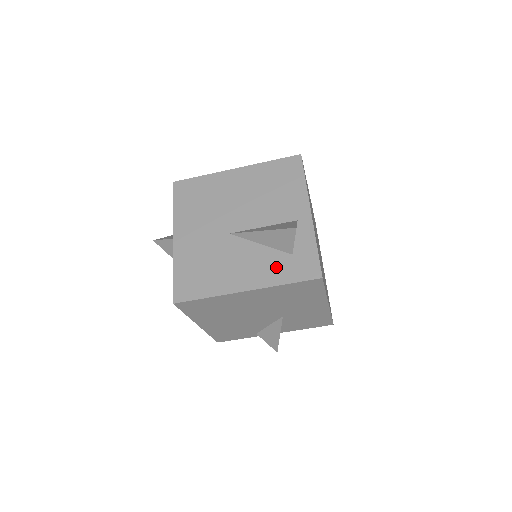
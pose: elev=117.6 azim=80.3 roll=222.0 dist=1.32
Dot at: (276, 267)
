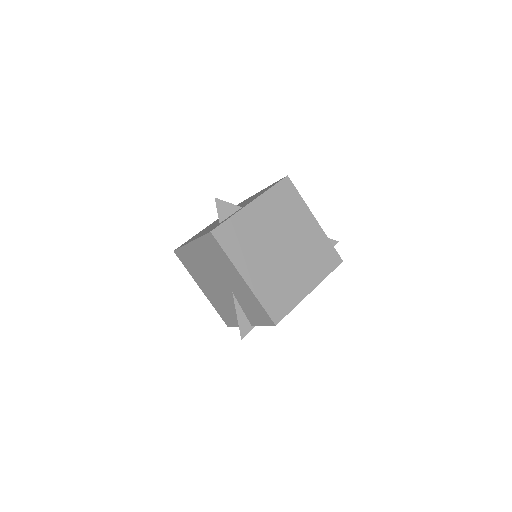
Dot at: occluded
